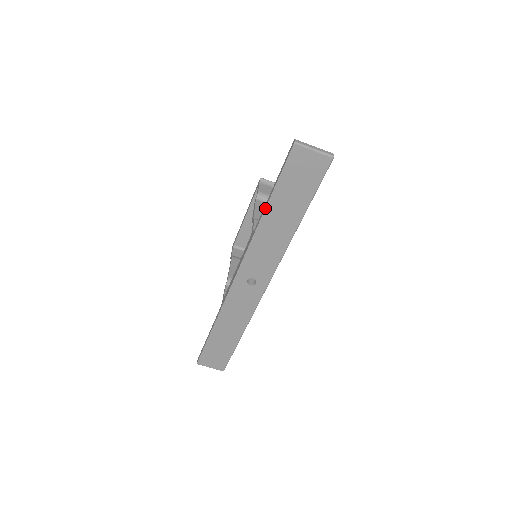
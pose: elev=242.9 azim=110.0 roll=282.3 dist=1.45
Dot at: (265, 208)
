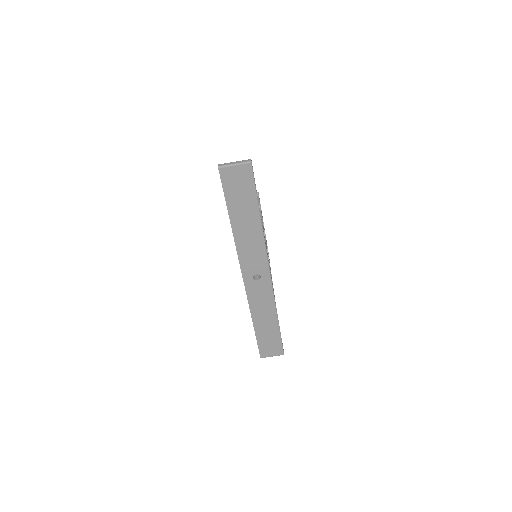
Dot at: (230, 221)
